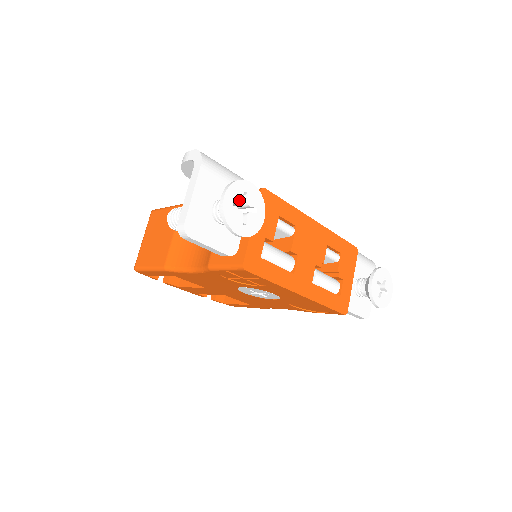
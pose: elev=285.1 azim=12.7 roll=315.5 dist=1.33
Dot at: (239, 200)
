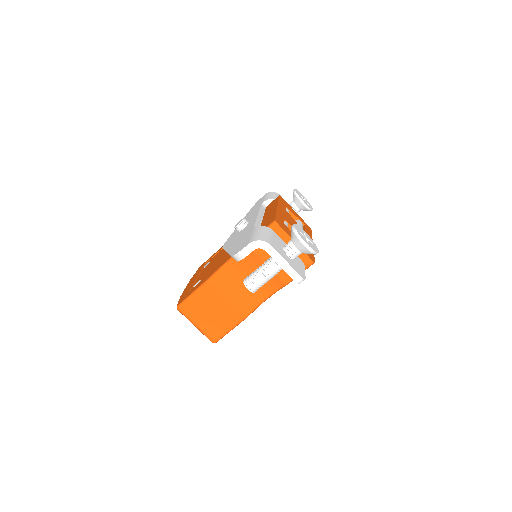
Dot at: (304, 238)
